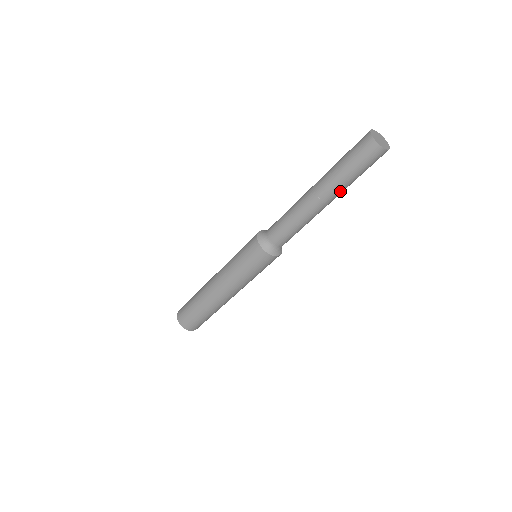
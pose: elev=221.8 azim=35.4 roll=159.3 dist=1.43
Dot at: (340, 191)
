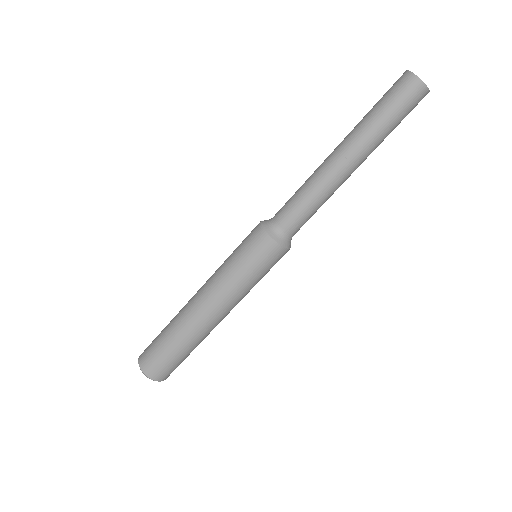
Dot at: (368, 145)
